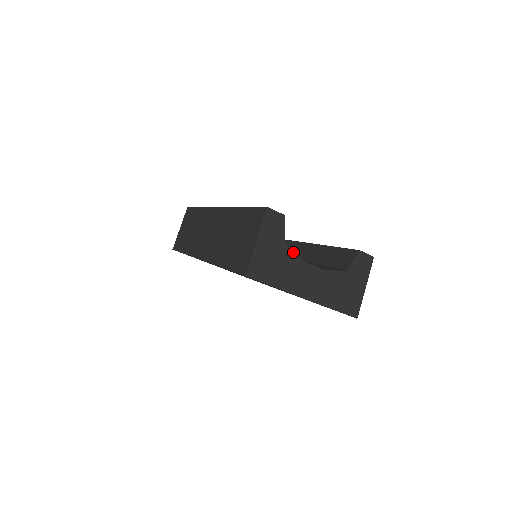
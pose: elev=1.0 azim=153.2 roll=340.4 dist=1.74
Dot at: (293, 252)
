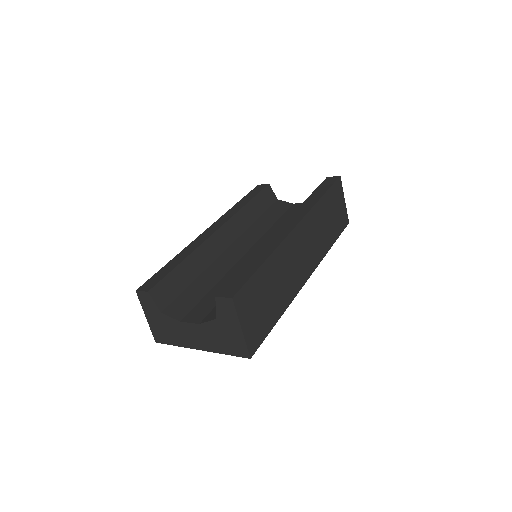
Dot at: (170, 317)
